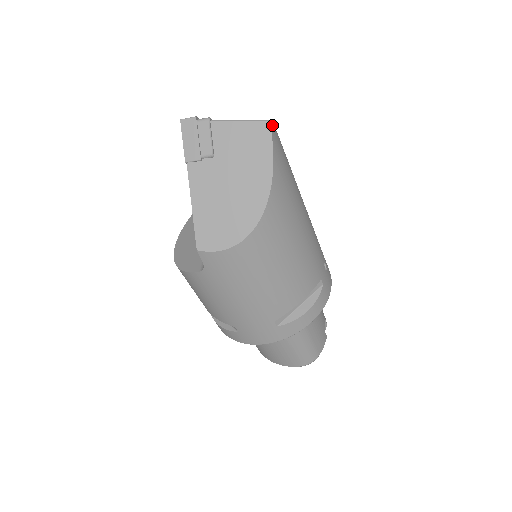
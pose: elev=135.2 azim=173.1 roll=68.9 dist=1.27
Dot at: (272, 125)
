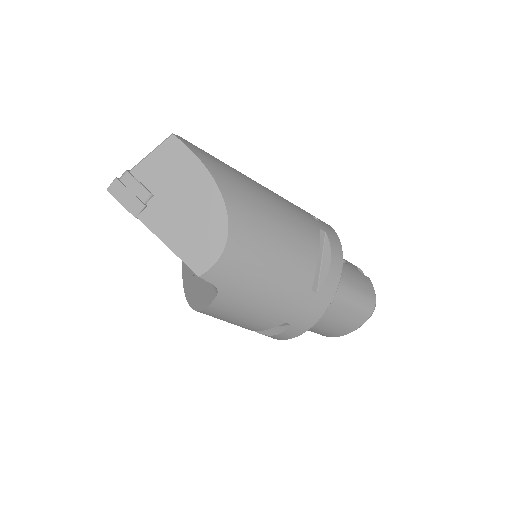
Dot at: (177, 136)
